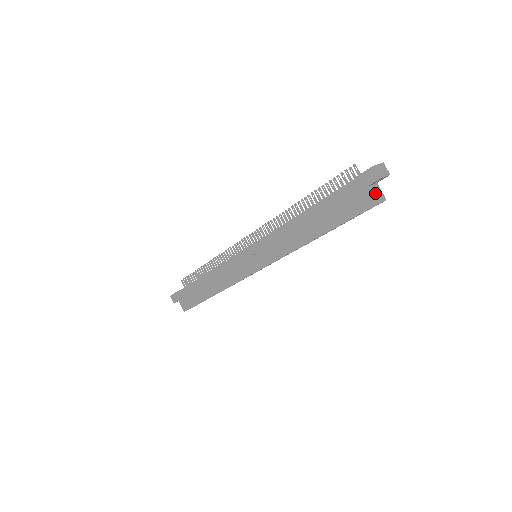
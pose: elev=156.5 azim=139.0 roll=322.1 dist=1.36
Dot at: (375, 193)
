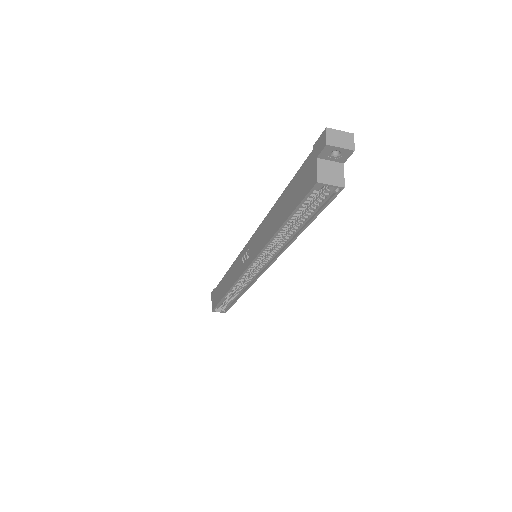
Dot at: (327, 170)
